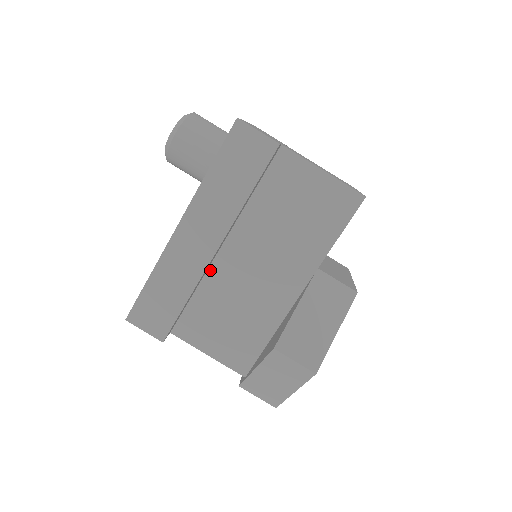
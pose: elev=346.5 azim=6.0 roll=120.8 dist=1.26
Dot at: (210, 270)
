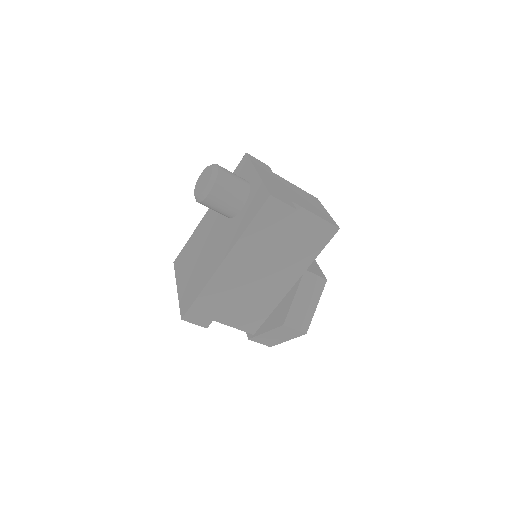
Dot at: occluded
